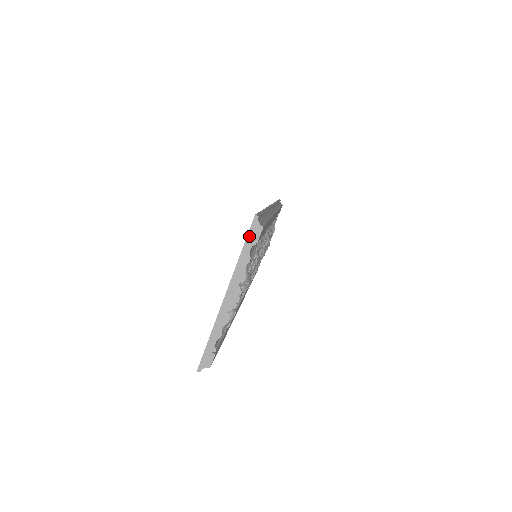
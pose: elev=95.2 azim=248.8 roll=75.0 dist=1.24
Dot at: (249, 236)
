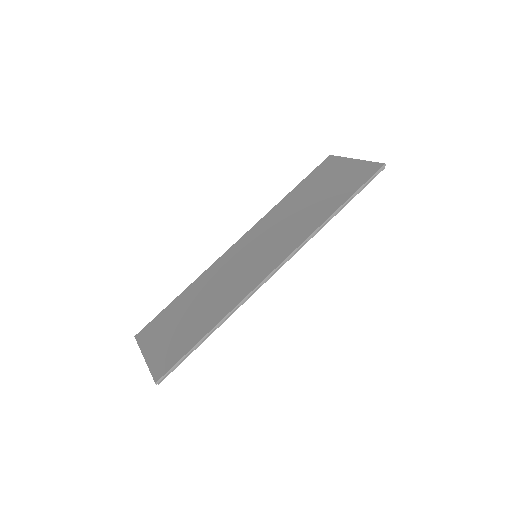
Dot at: (153, 377)
